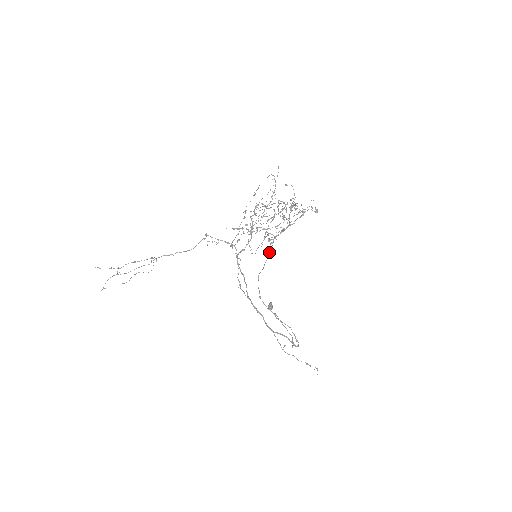
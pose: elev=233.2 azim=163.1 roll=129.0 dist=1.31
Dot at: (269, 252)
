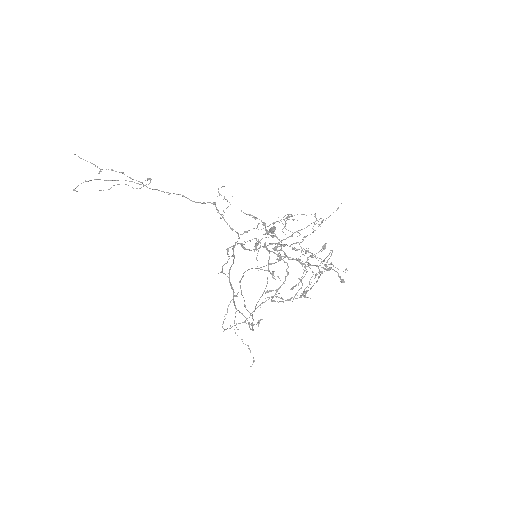
Dot at: (271, 264)
